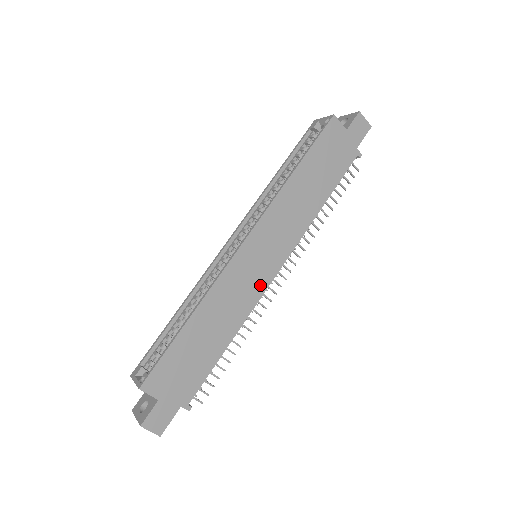
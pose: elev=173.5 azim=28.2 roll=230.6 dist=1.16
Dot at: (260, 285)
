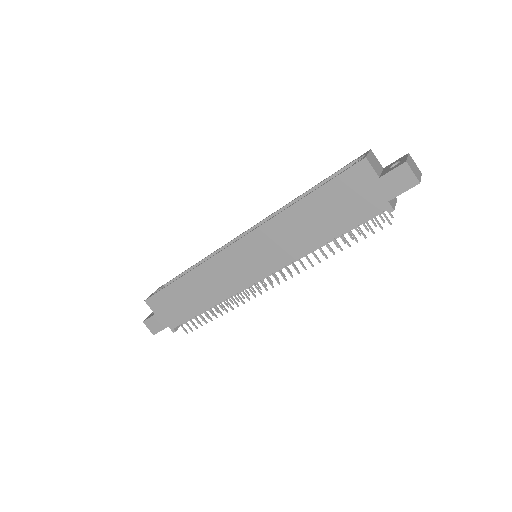
Dot at: (242, 281)
